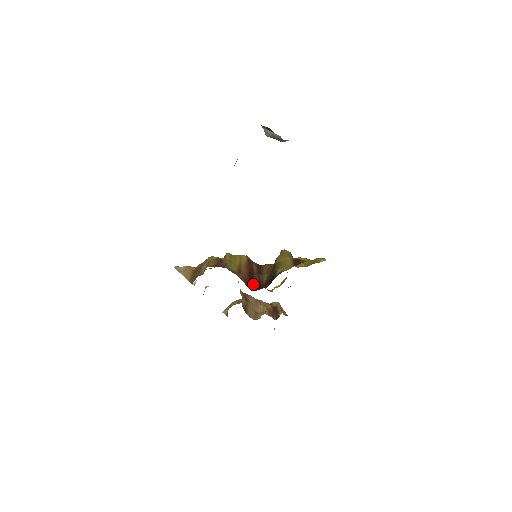
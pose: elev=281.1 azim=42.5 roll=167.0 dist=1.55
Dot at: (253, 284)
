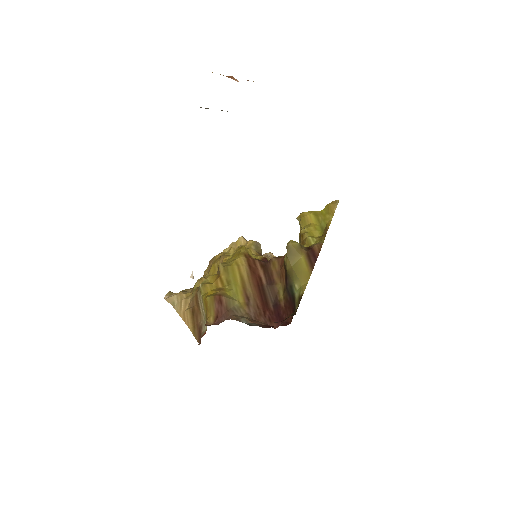
Dot at: (270, 310)
